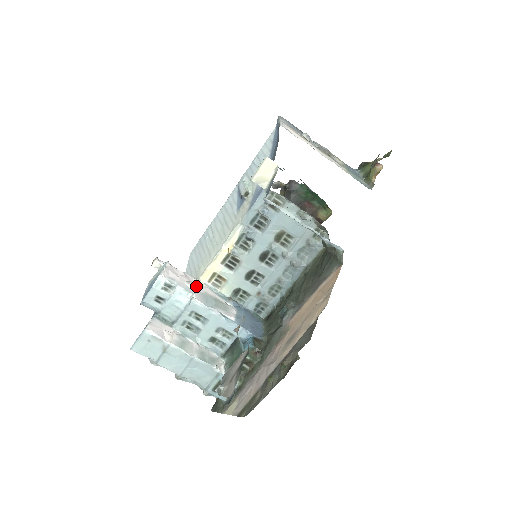
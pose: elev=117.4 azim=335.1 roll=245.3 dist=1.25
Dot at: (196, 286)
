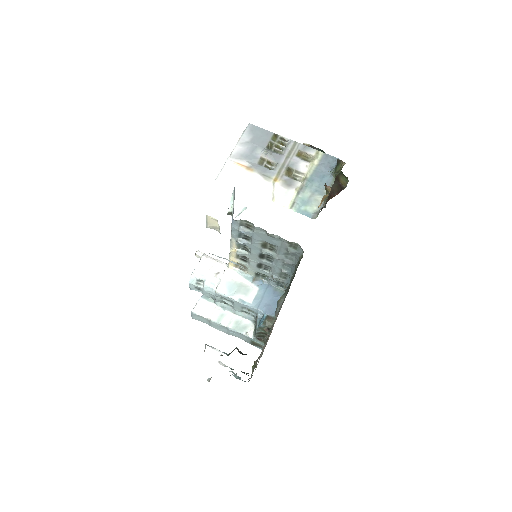
Dot at: (223, 276)
